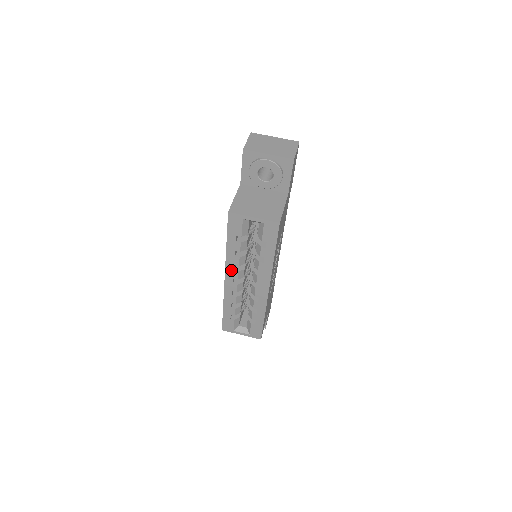
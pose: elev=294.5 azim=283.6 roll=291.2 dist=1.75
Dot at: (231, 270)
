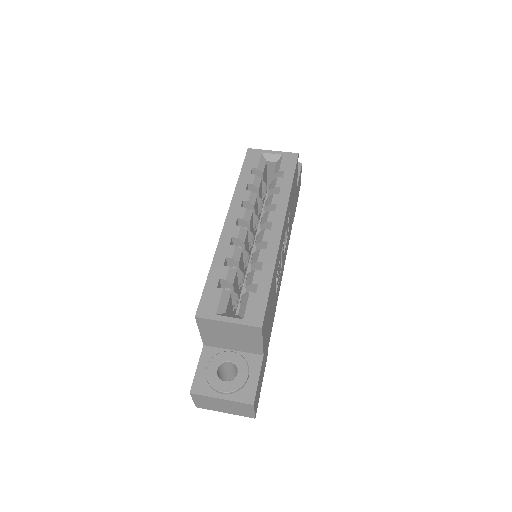
Dot at: (237, 207)
